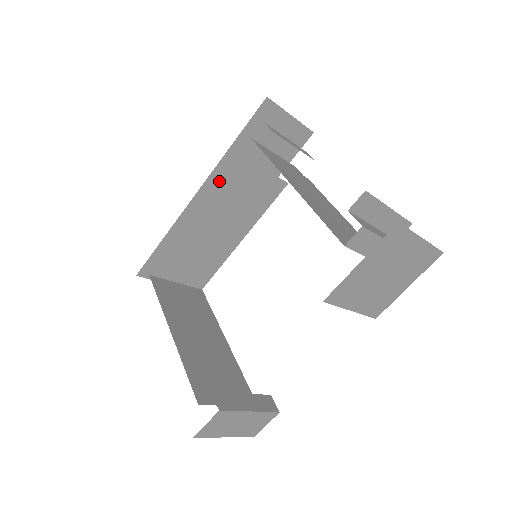
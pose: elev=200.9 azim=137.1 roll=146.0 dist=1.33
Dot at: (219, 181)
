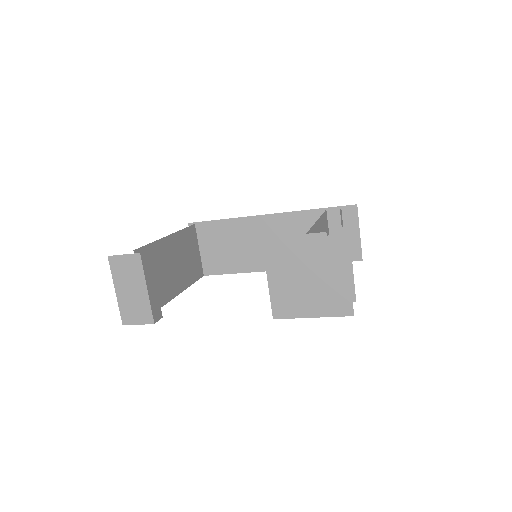
Dot at: (286, 214)
